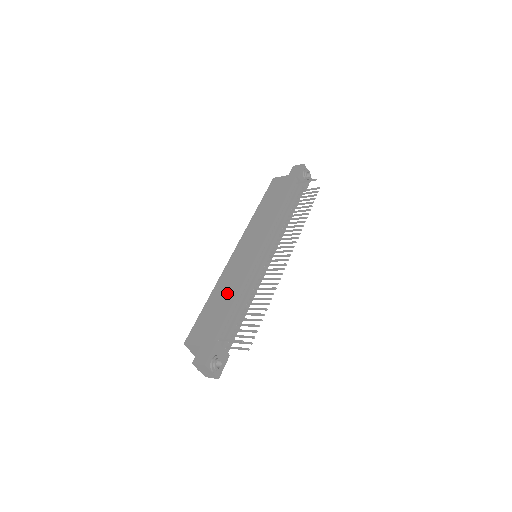
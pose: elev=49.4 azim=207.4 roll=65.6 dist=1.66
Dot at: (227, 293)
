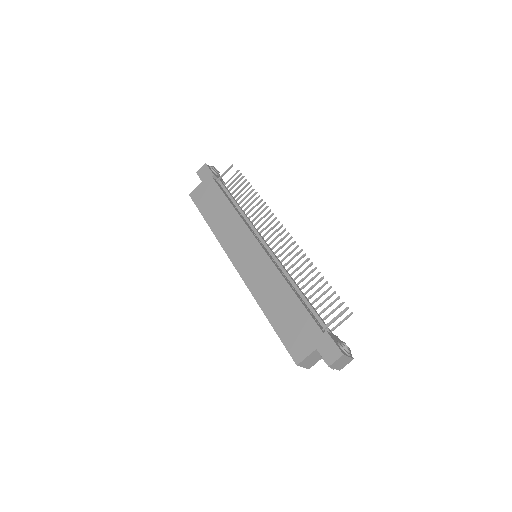
Dot at: (279, 296)
